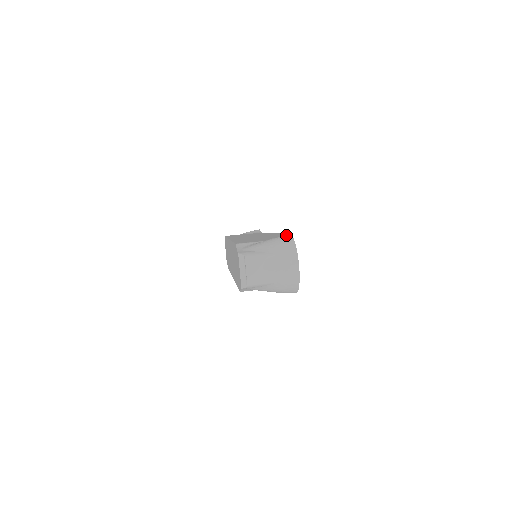
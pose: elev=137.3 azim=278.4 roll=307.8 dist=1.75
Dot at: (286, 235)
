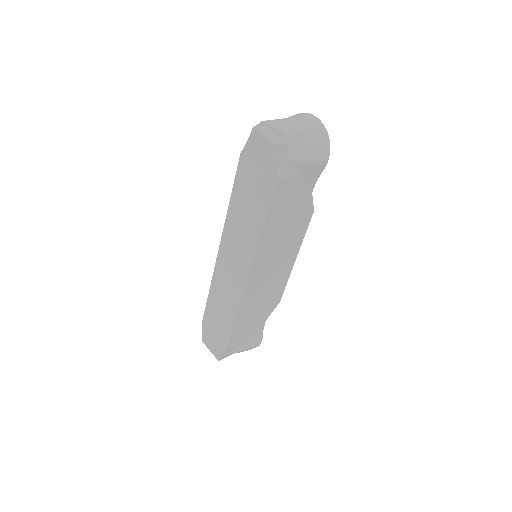
Dot at: occluded
